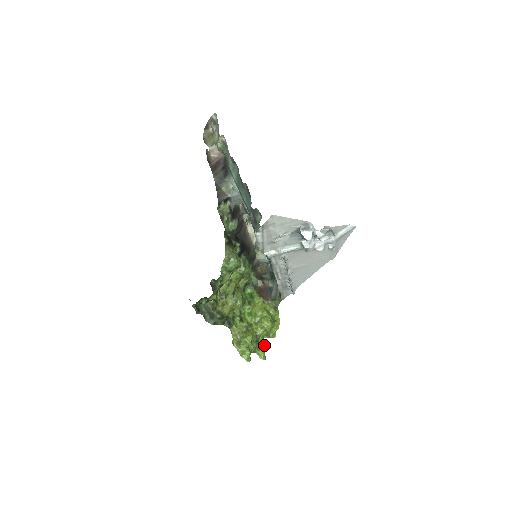
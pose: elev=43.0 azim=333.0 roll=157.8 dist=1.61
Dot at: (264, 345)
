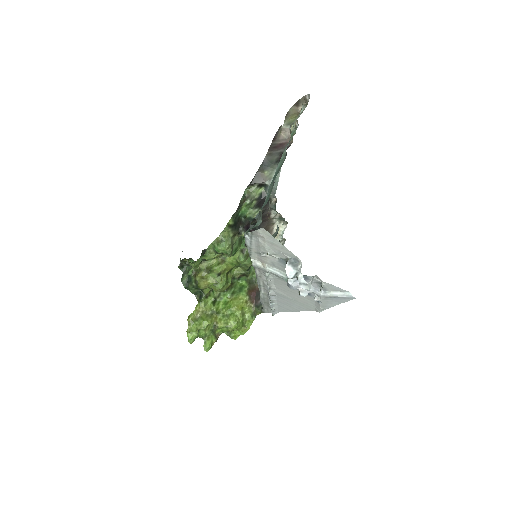
Dot at: occluded
